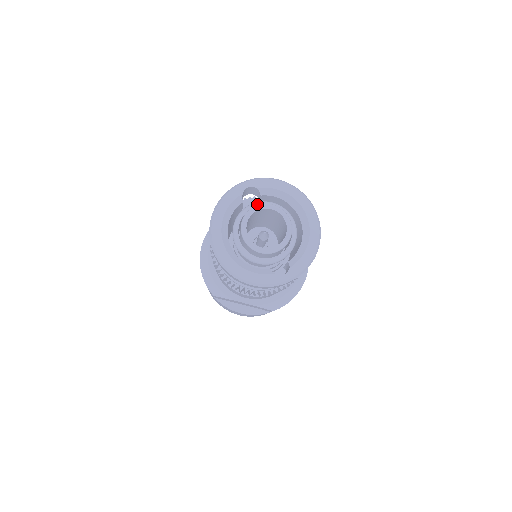
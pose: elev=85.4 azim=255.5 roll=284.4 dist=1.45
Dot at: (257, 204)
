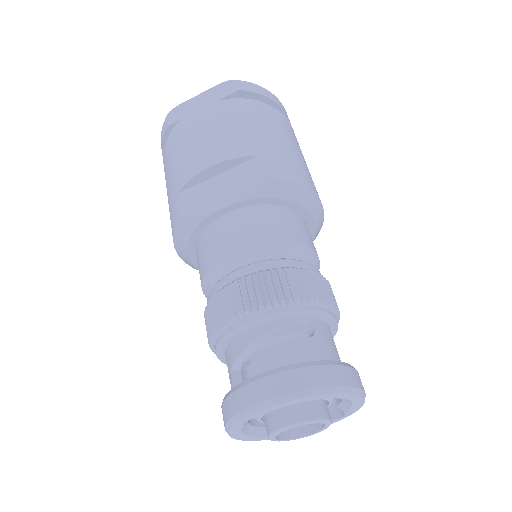
Dot at: occluded
